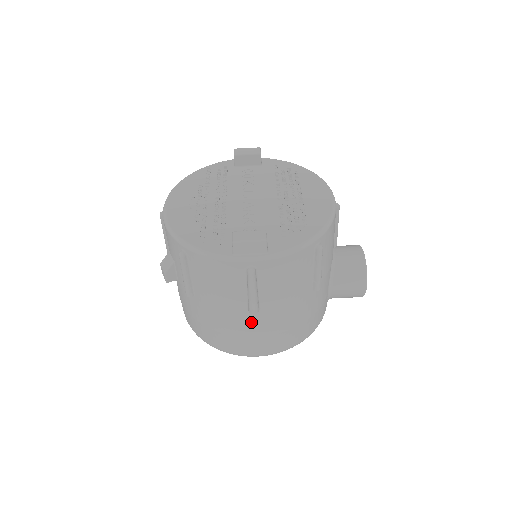
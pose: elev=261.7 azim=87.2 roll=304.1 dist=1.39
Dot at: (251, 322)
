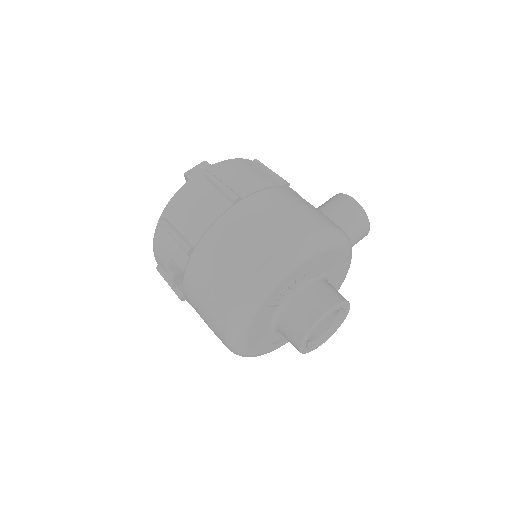
Dot at: (247, 215)
